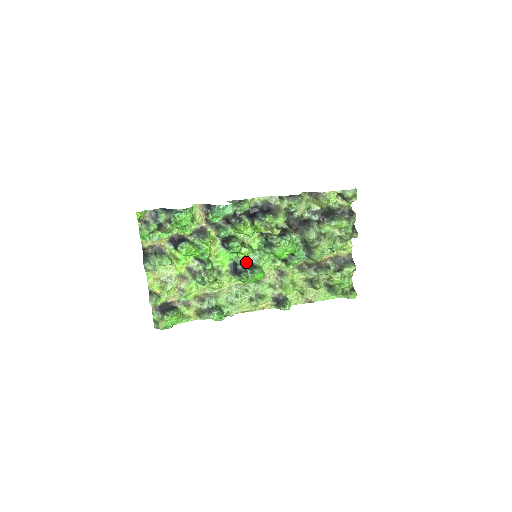
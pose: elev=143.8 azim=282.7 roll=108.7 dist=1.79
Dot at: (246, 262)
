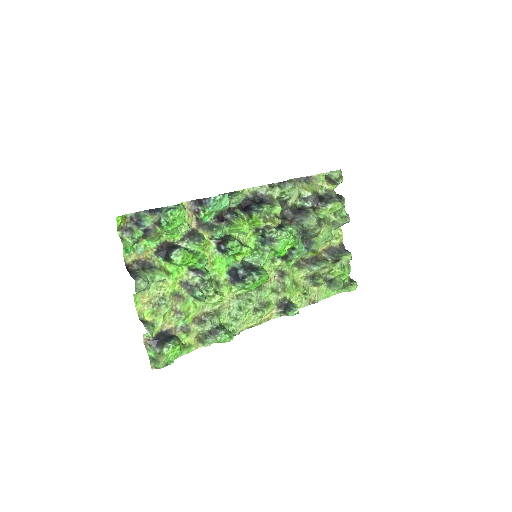
Dot at: (246, 265)
